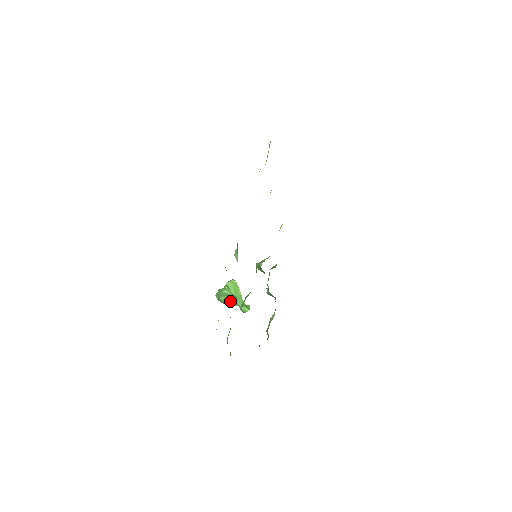
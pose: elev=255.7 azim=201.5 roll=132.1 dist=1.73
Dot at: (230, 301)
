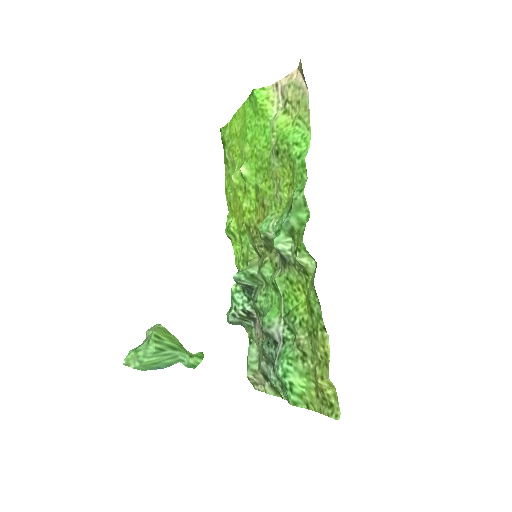
Dot at: (164, 360)
